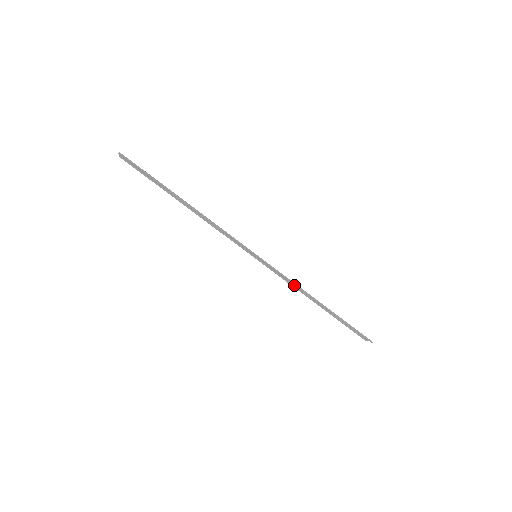
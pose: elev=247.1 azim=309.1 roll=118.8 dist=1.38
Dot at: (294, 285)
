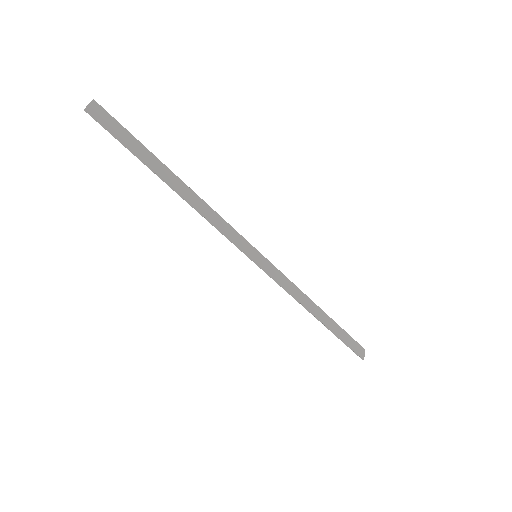
Dot at: (298, 288)
